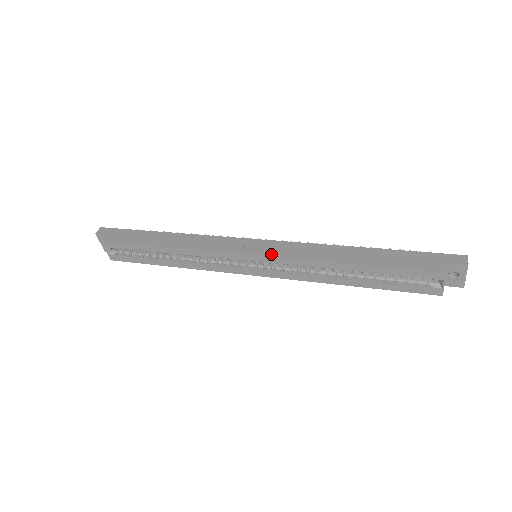
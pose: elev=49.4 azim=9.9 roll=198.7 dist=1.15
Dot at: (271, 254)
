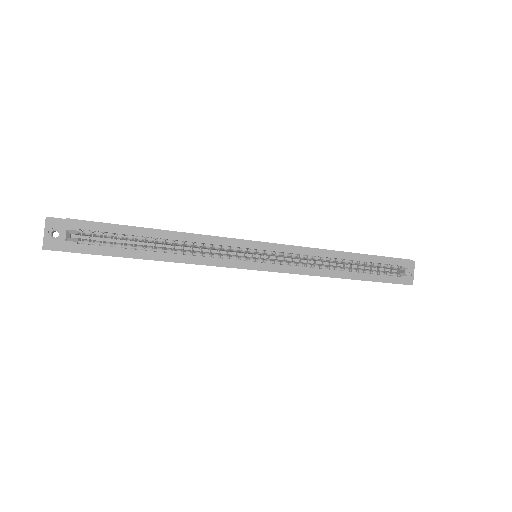
Dot at: (282, 244)
